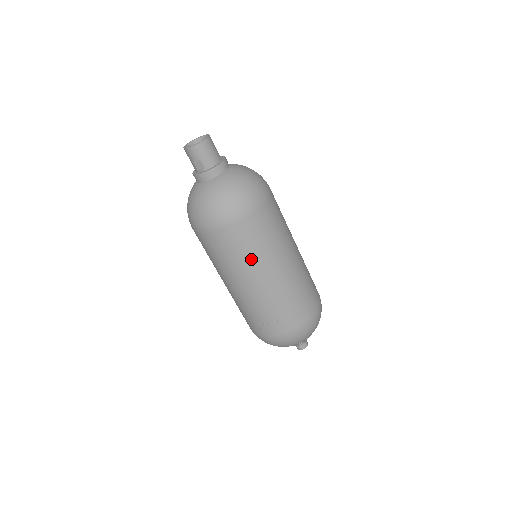
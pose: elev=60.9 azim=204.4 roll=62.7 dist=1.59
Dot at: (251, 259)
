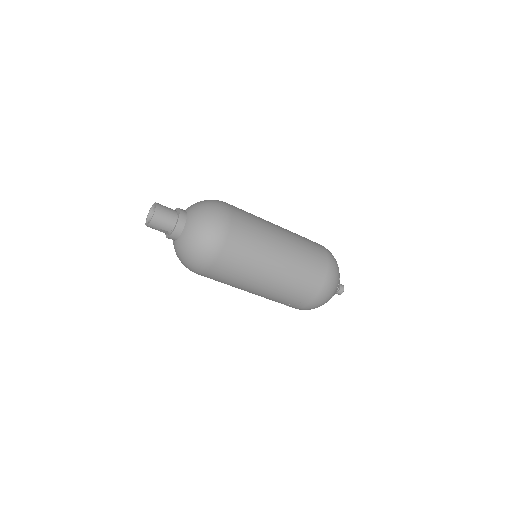
Dot at: (245, 276)
